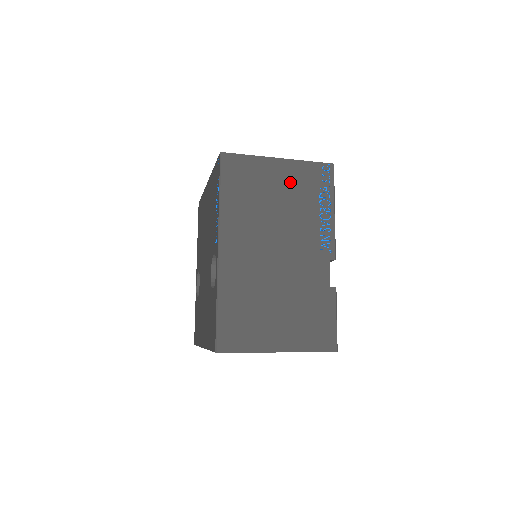
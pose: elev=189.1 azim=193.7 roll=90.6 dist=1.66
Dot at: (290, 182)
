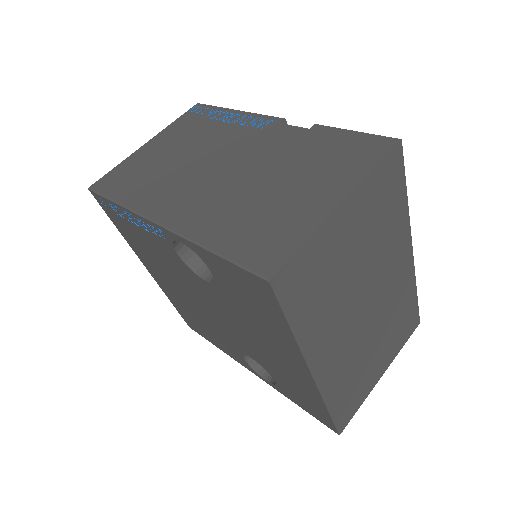
Dot at: (174, 139)
